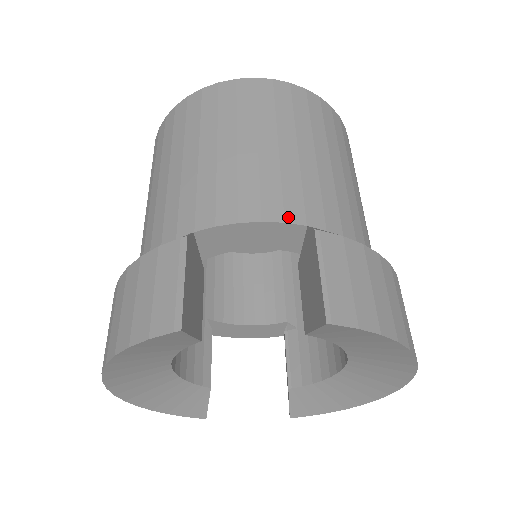
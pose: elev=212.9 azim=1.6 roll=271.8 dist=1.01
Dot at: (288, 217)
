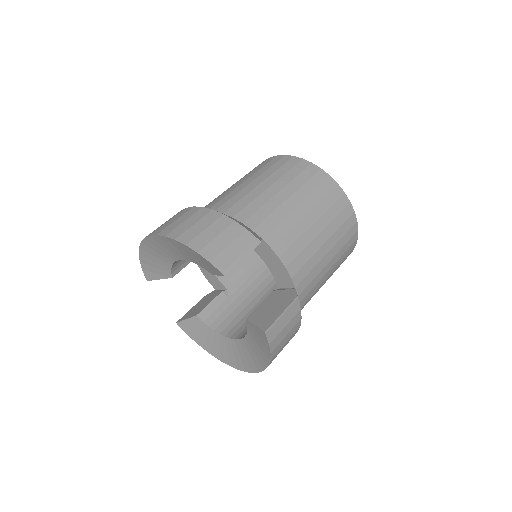
Dot at: (294, 277)
